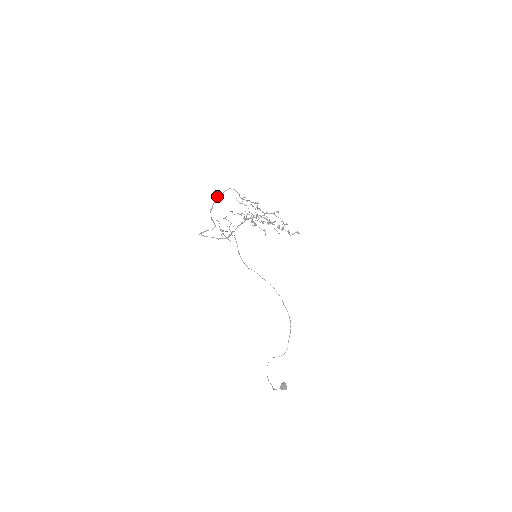
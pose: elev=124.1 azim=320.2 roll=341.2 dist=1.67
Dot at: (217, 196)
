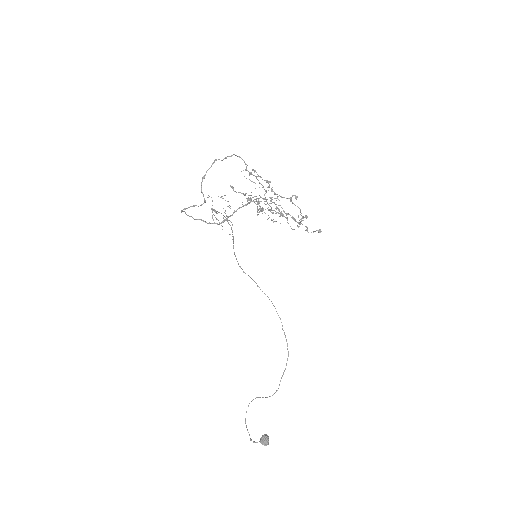
Dot at: (215, 160)
